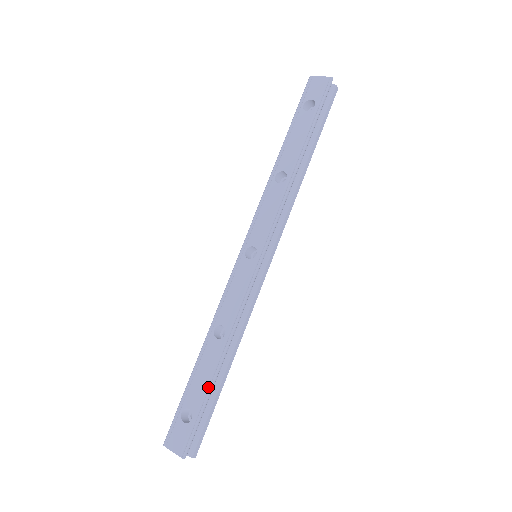
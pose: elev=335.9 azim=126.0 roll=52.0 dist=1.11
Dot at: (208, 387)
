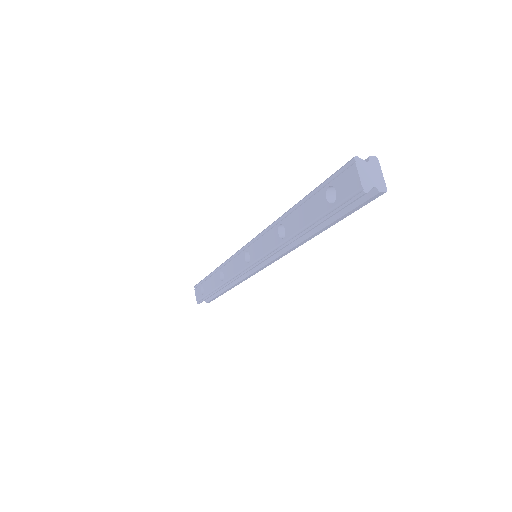
Dot at: (211, 292)
